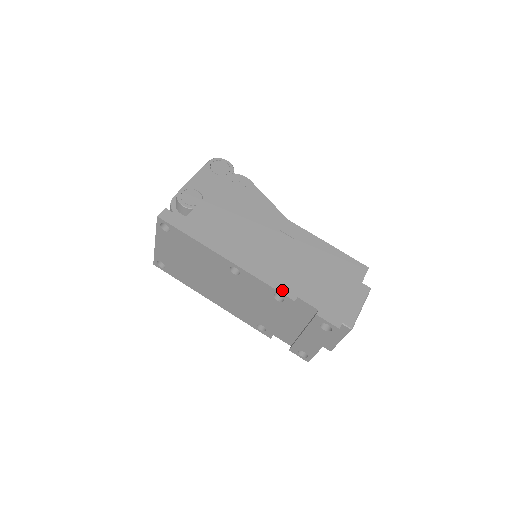
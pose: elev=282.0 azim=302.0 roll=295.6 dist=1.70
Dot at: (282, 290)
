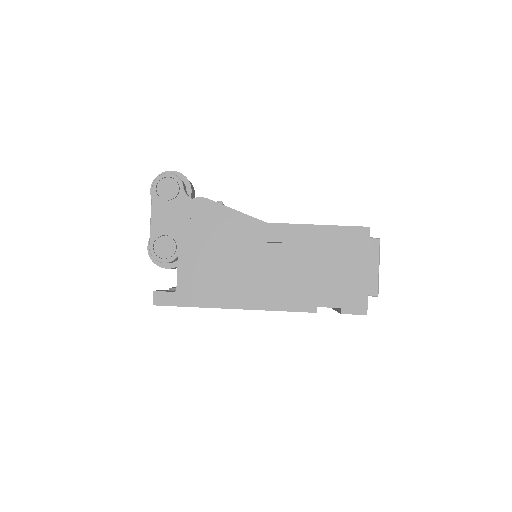
Dot at: (300, 309)
